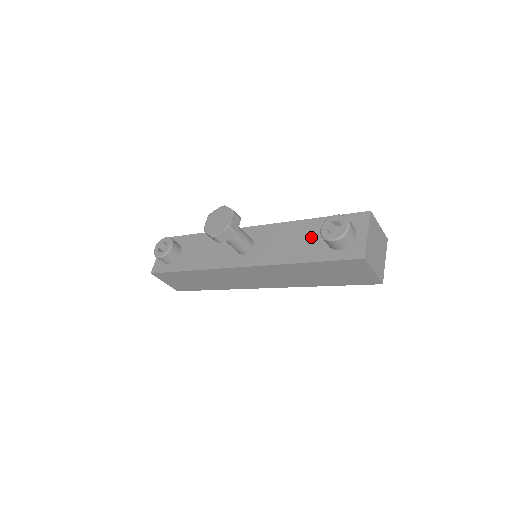
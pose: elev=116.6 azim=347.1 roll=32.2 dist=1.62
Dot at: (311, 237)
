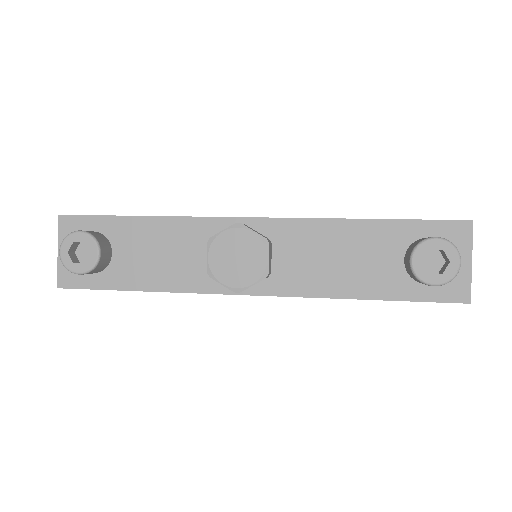
Dot at: (375, 255)
